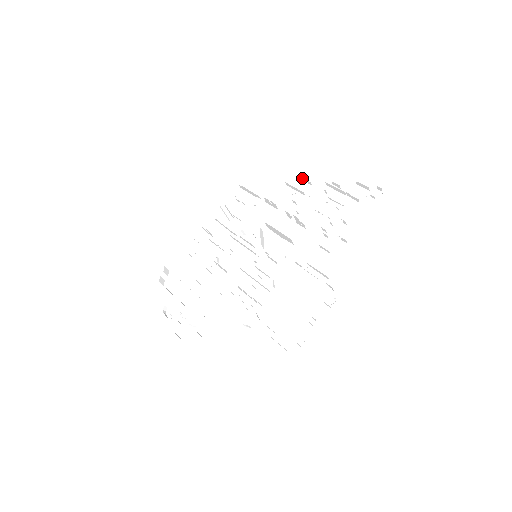
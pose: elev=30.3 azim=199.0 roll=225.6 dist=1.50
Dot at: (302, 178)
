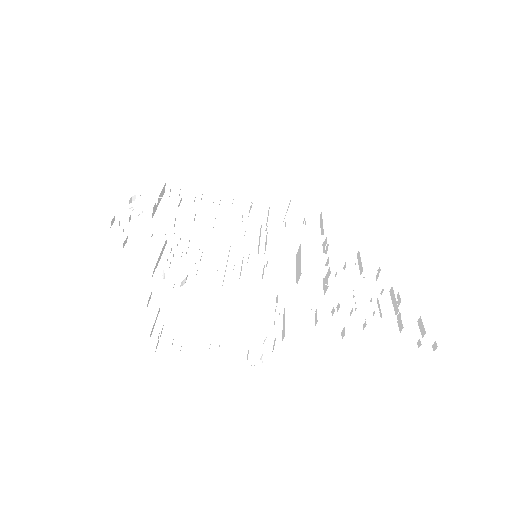
Dot at: (376, 266)
